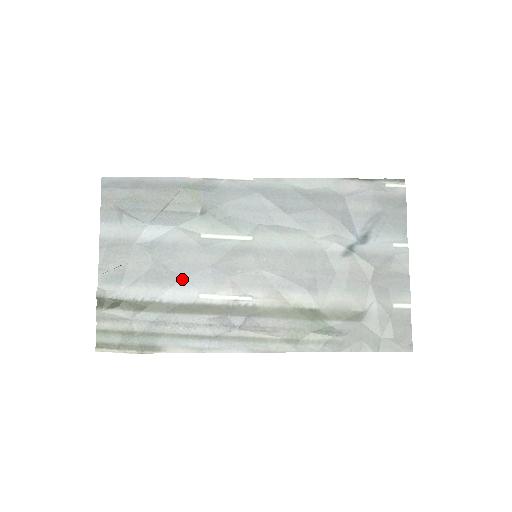
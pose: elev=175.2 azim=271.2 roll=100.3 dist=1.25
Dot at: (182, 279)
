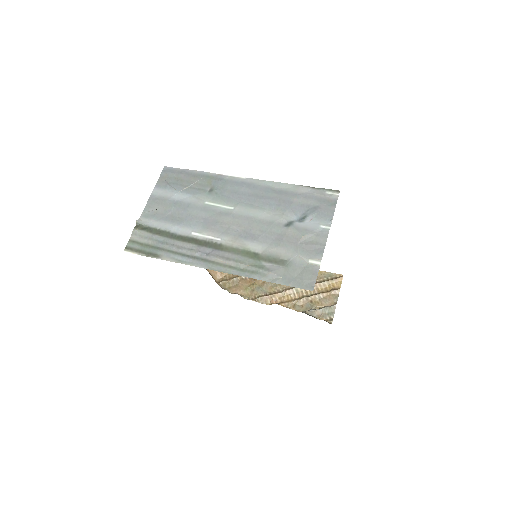
Dot at: (185, 222)
